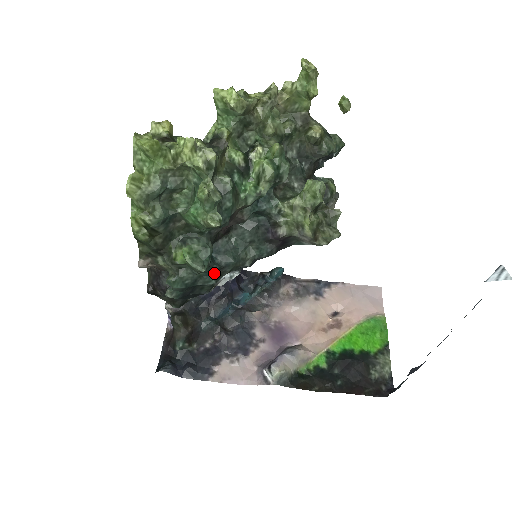
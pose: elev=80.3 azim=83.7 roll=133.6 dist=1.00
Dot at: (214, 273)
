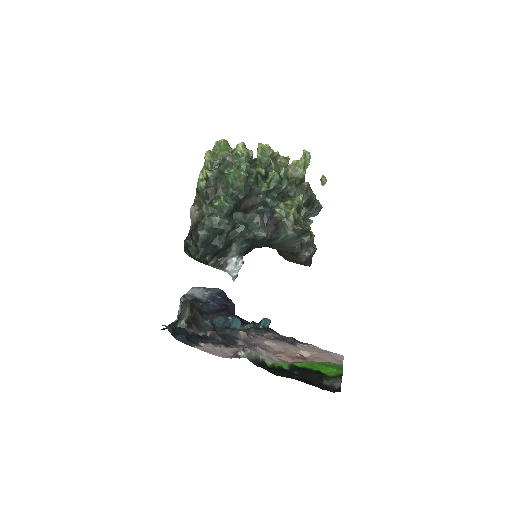
Dot at: (231, 224)
